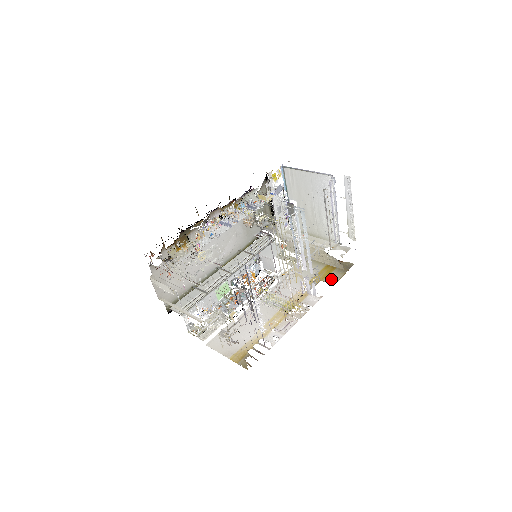
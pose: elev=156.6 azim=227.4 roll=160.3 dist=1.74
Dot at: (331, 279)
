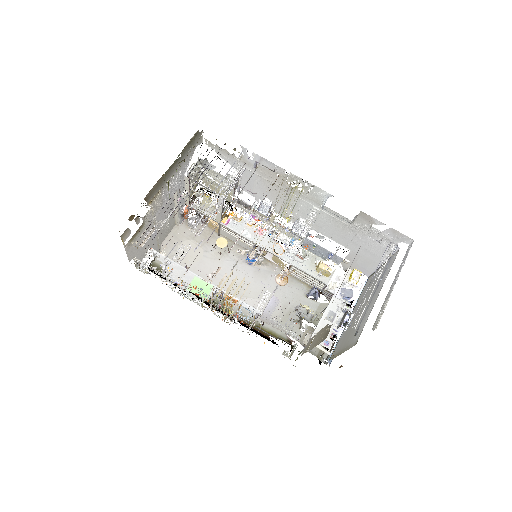
Dot at: occluded
